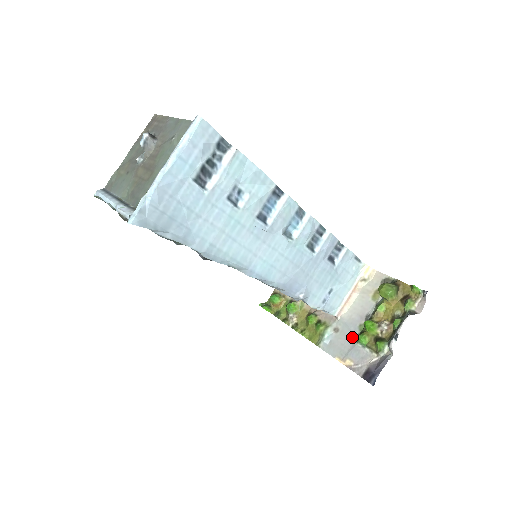
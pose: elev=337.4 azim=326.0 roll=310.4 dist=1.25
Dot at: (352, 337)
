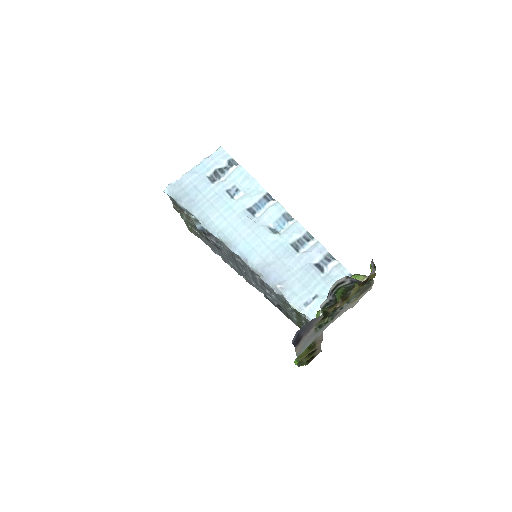
Dot at: (317, 333)
